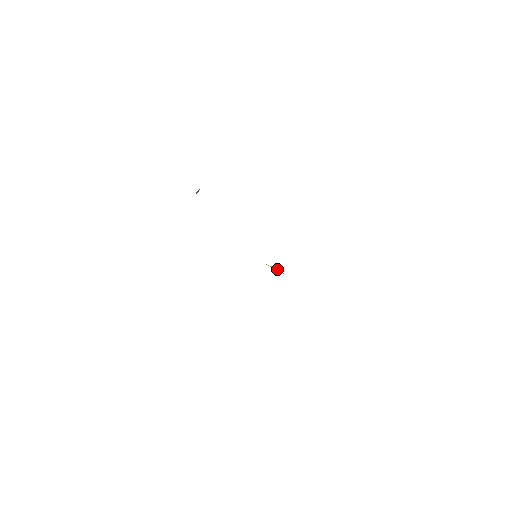
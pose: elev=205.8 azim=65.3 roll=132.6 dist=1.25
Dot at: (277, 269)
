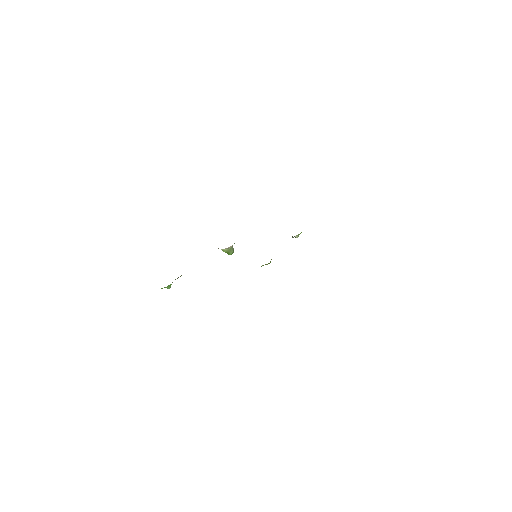
Dot at: occluded
